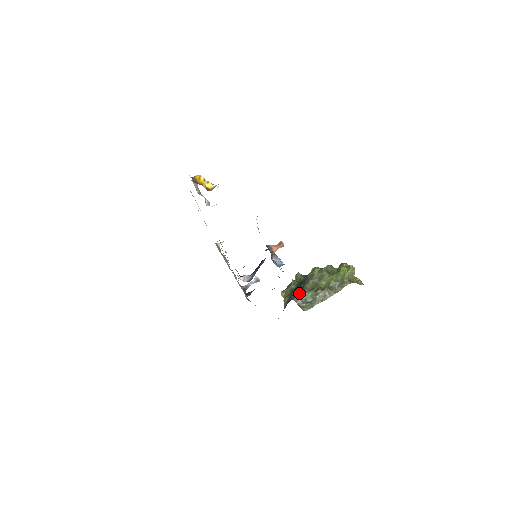
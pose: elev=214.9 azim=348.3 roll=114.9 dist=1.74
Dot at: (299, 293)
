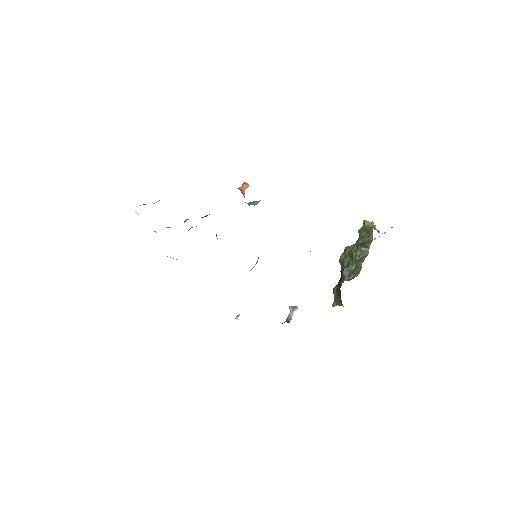
Dot at: (342, 278)
